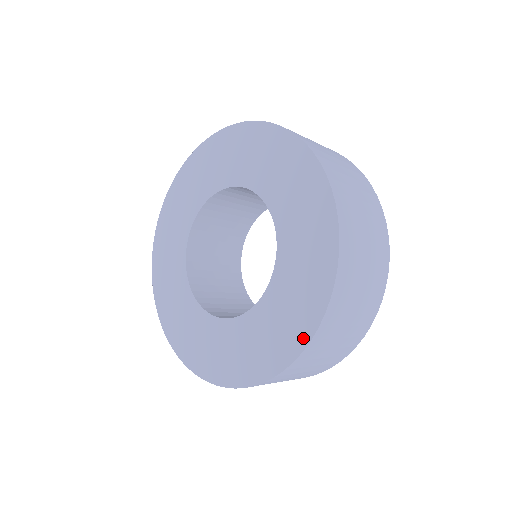
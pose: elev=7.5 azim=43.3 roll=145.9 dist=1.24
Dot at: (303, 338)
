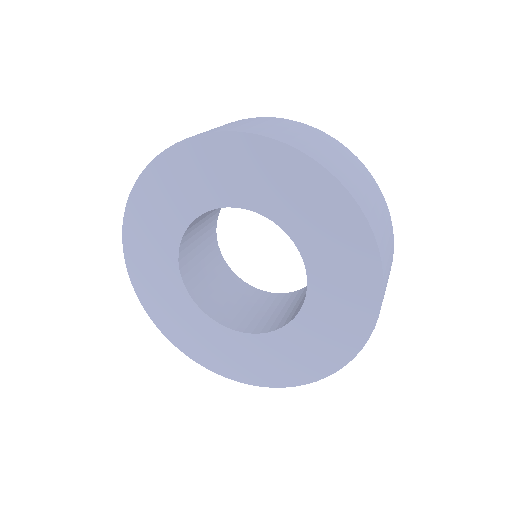
Dot at: (338, 363)
